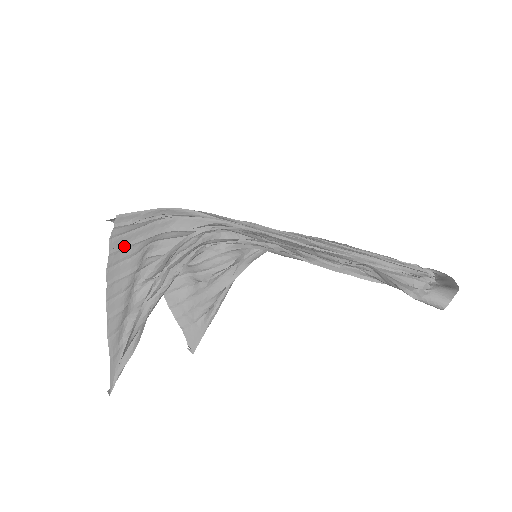
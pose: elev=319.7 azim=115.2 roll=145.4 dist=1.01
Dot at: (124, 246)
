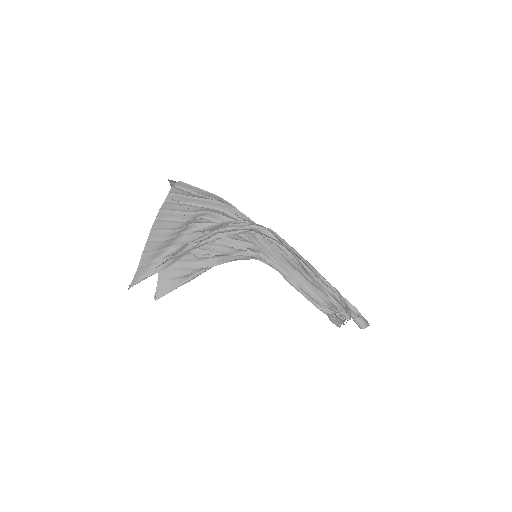
Dot at: (181, 202)
